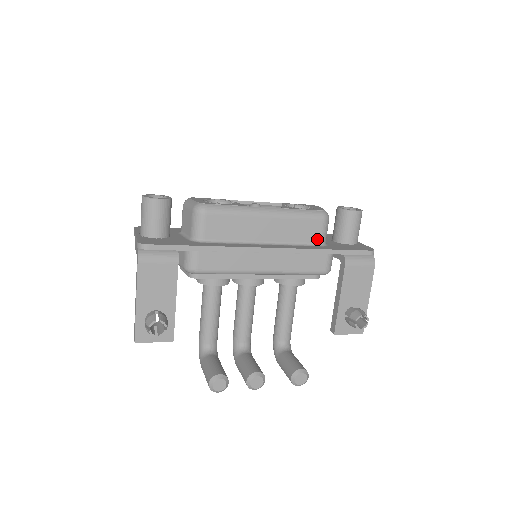
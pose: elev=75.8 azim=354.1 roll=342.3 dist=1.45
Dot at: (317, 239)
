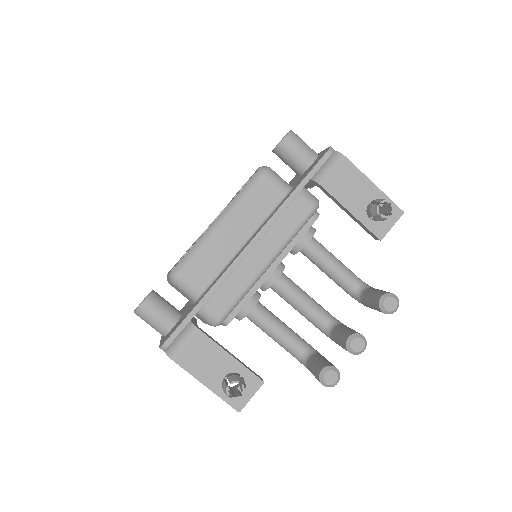
Dot at: (279, 194)
